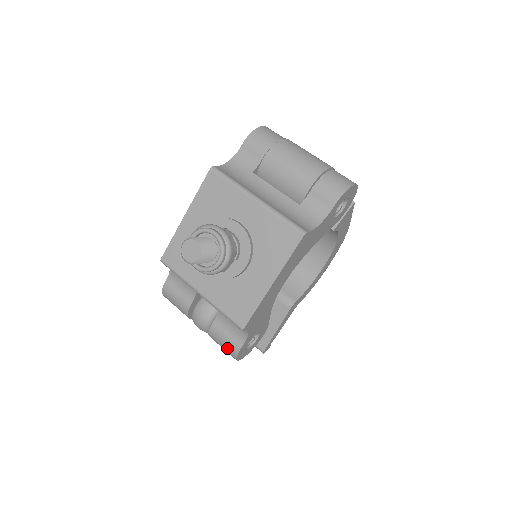
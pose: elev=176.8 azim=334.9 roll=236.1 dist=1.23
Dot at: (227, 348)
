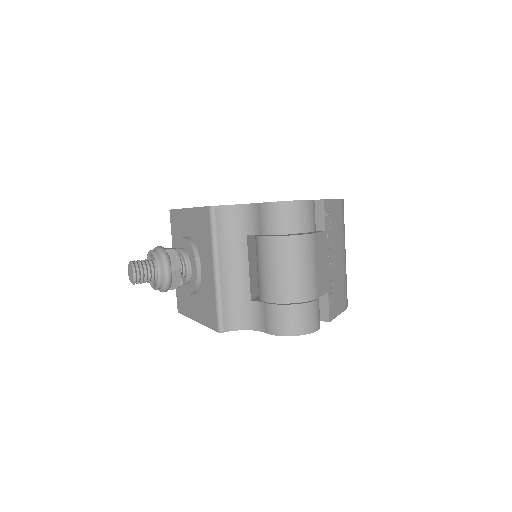
Dot at: occluded
